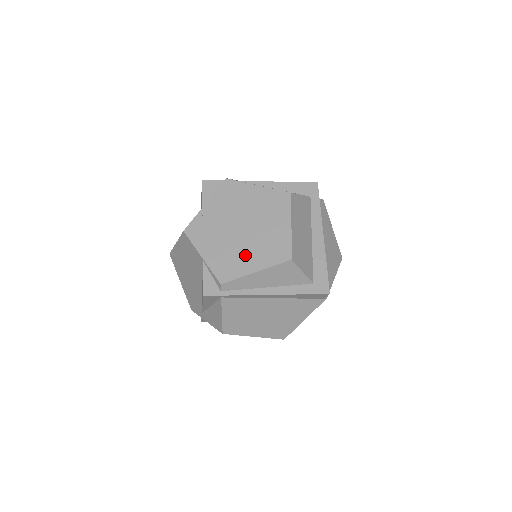
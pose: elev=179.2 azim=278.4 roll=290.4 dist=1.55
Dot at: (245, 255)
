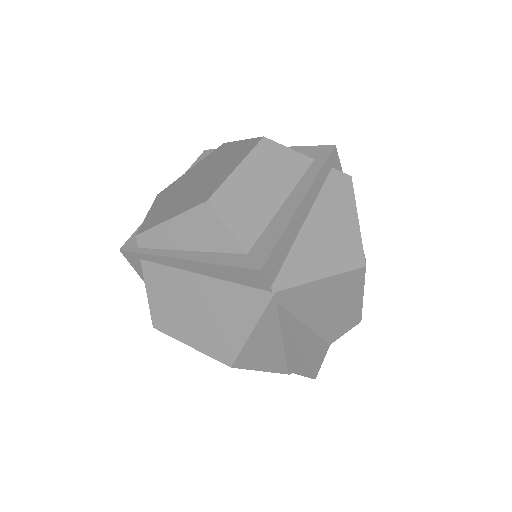
Dot at: (176, 205)
